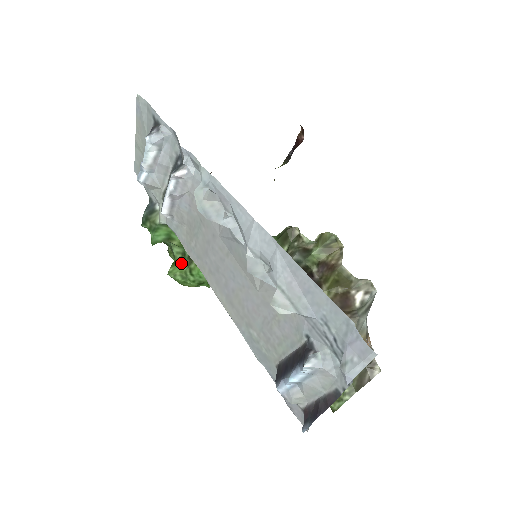
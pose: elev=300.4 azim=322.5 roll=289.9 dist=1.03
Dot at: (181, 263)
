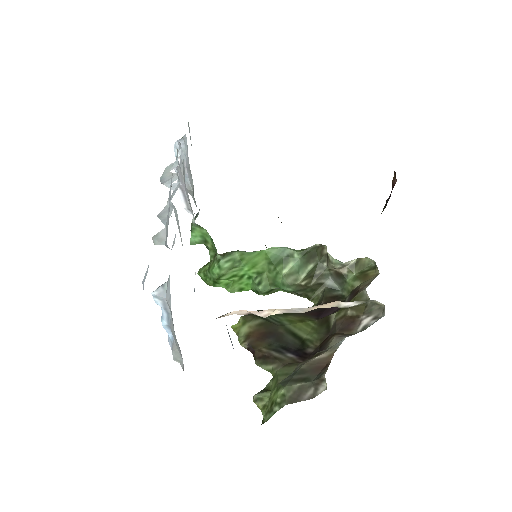
Dot at: (209, 264)
